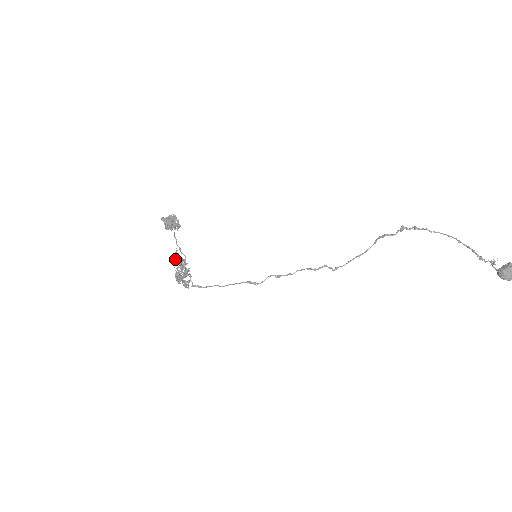
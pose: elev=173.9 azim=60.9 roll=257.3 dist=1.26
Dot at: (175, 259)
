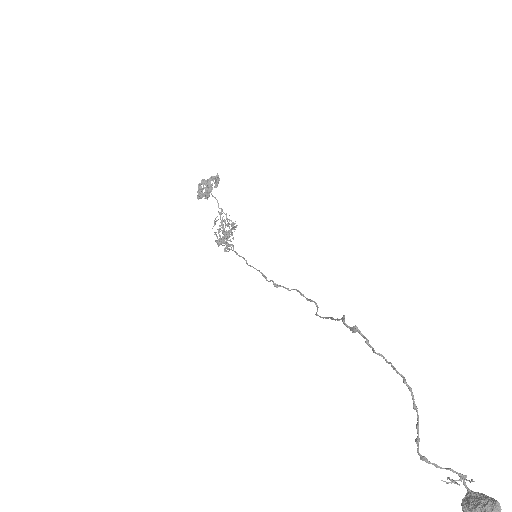
Dot at: (215, 223)
